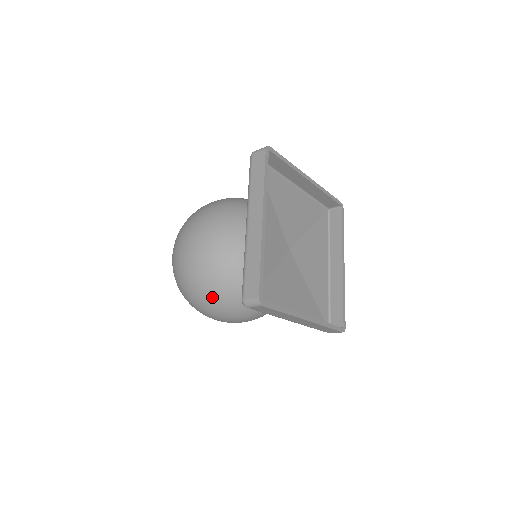
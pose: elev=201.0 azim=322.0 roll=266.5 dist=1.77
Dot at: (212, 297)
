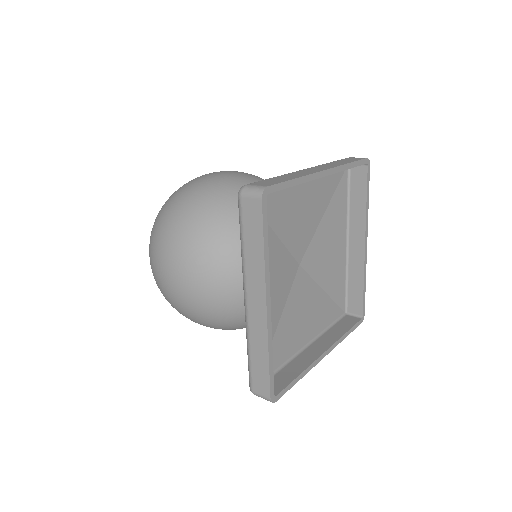
Dot at: (210, 327)
